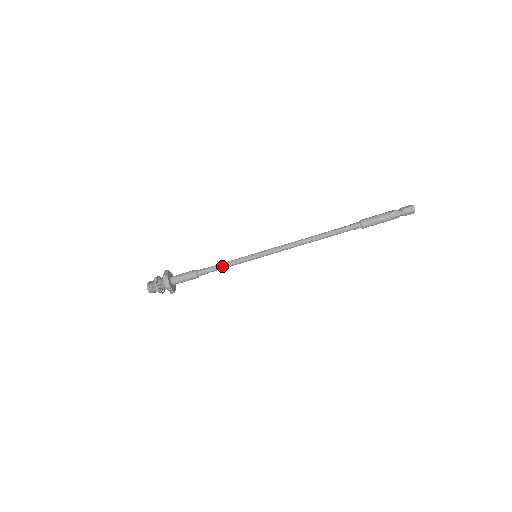
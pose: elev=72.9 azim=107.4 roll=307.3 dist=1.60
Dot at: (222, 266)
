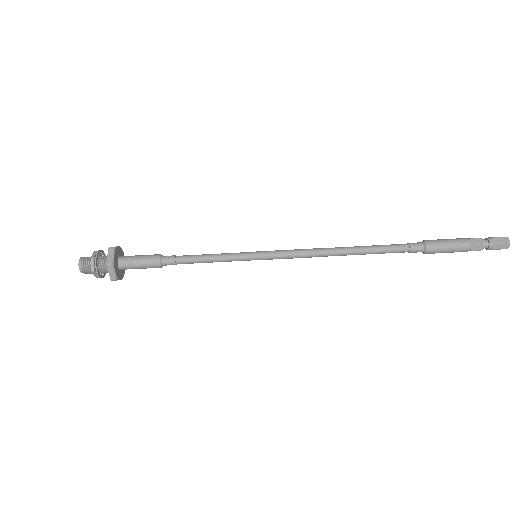
Dot at: (202, 261)
